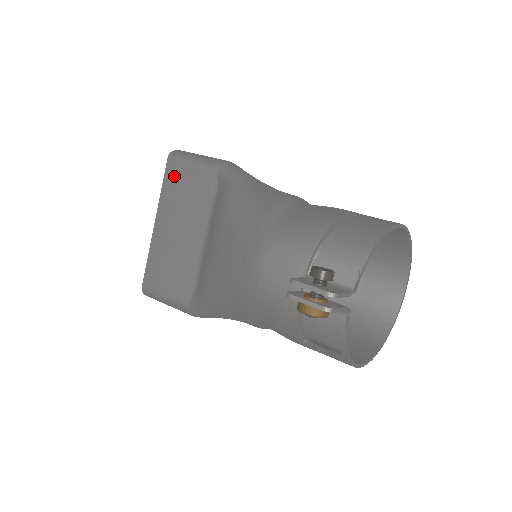
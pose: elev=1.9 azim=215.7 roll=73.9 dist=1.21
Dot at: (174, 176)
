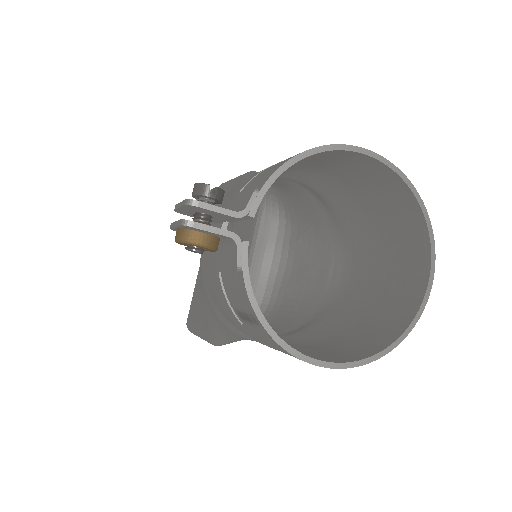
Dot at: occluded
